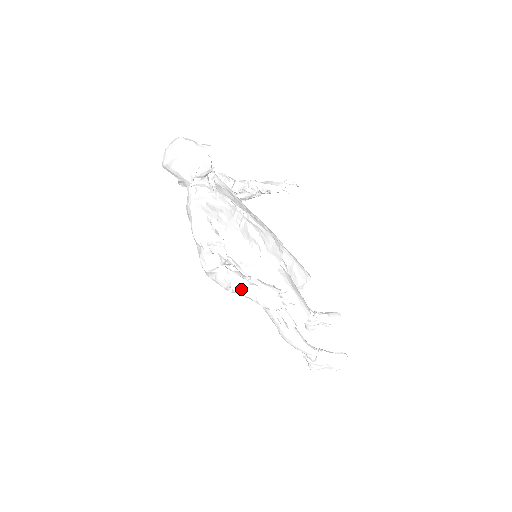
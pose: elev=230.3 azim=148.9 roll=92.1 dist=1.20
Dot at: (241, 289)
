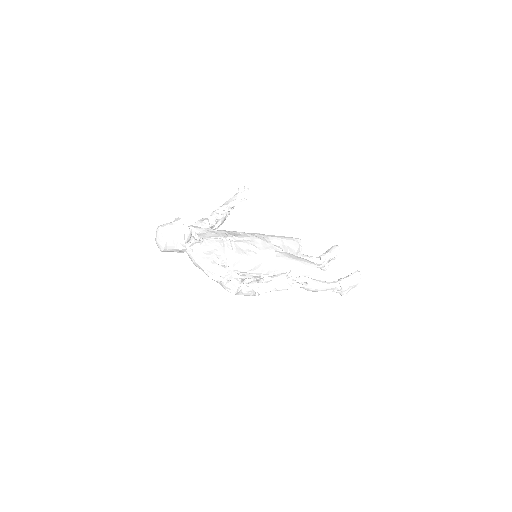
Dot at: (263, 290)
